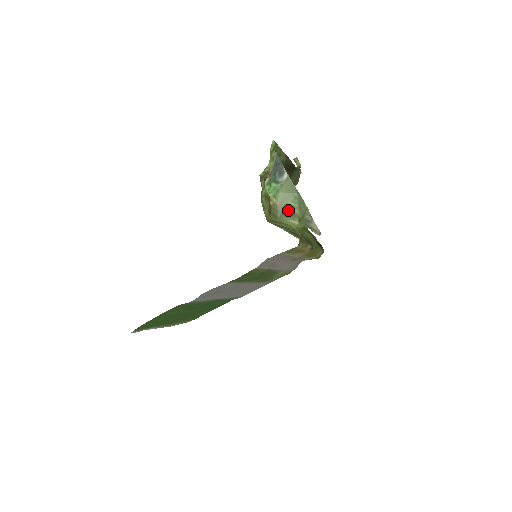
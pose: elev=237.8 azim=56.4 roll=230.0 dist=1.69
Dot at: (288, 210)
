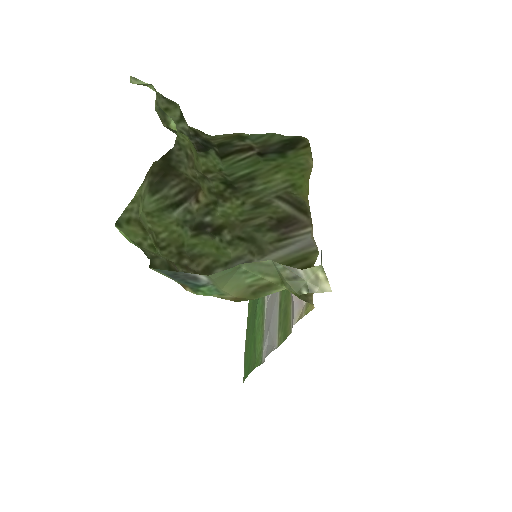
Dot at: (255, 288)
